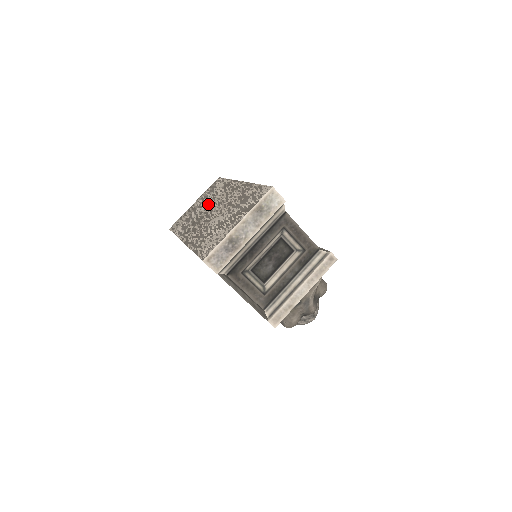
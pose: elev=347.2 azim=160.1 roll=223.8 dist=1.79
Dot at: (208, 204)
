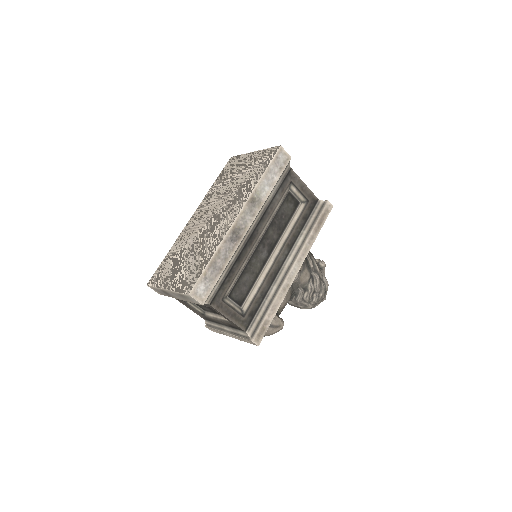
Dot at: (231, 191)
